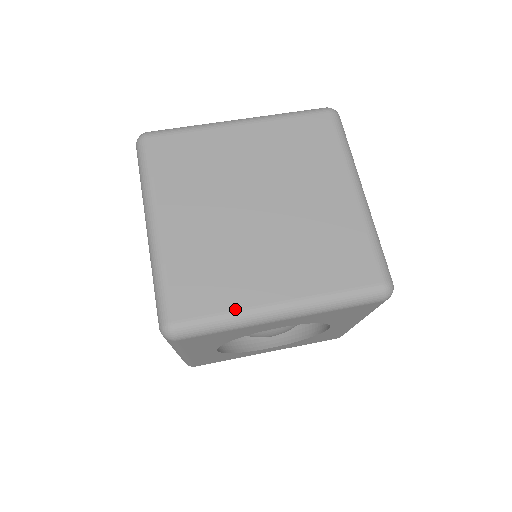
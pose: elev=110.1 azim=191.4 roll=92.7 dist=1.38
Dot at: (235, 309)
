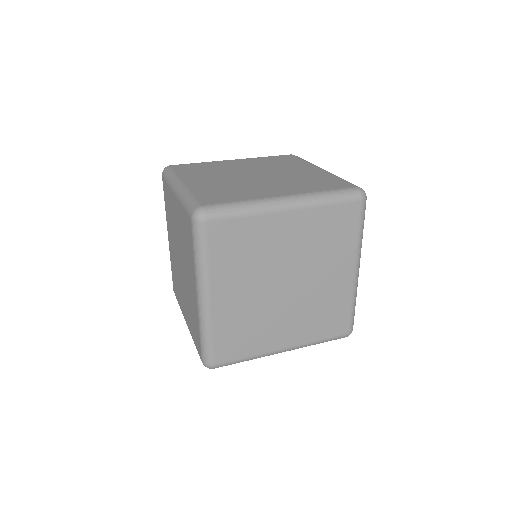
Dot at: (256, 354)
